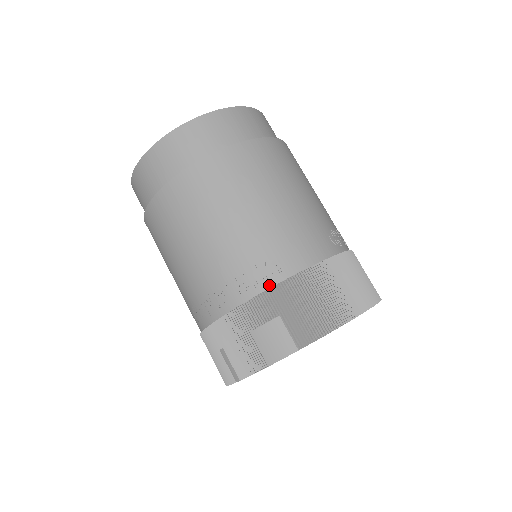
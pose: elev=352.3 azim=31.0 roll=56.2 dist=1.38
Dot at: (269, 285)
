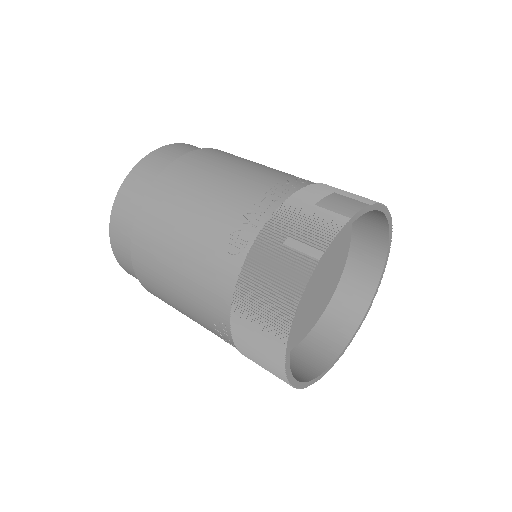
Dot at: occluded
